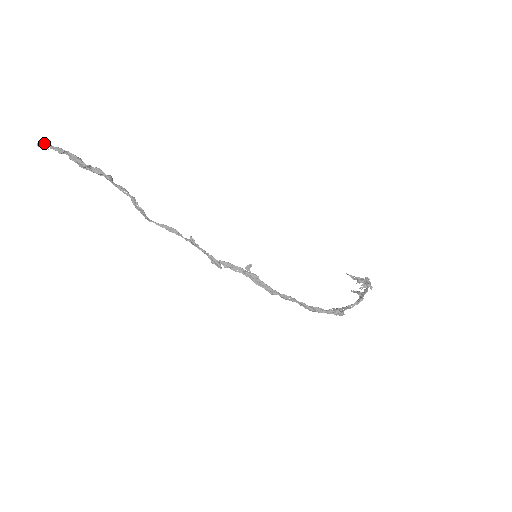
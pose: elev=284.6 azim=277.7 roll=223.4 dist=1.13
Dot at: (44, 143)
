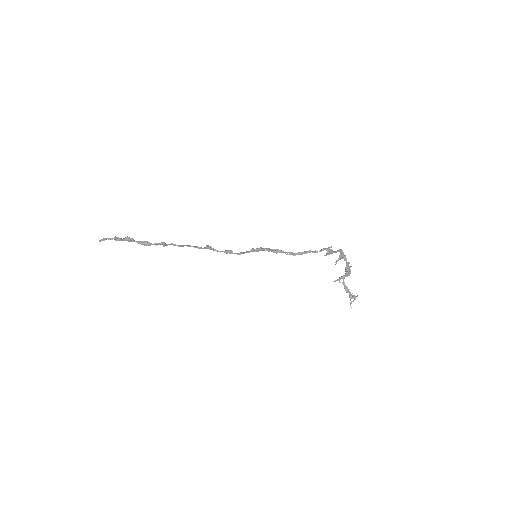
Dot at: (104, 240)
